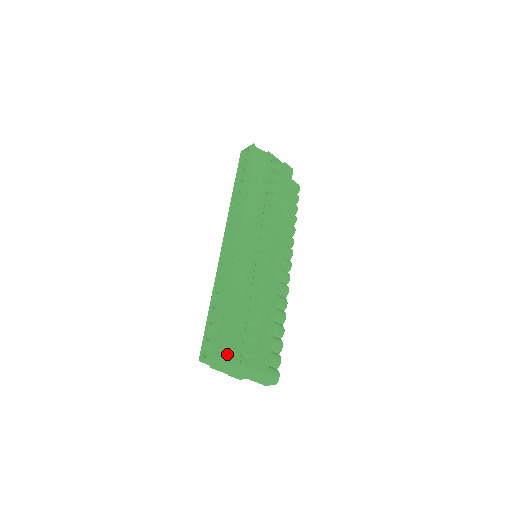
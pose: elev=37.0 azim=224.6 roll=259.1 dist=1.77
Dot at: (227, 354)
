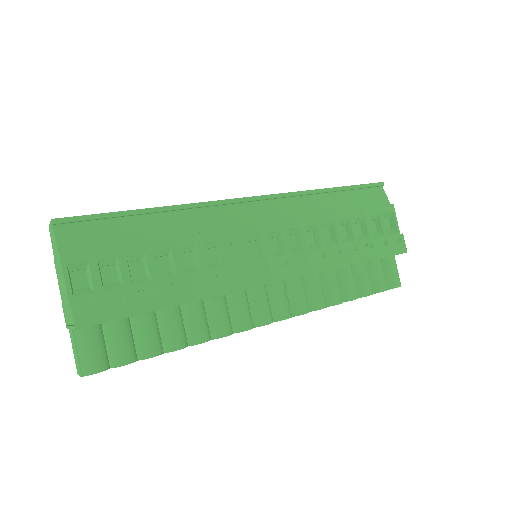
Dot at: (72, 241)
